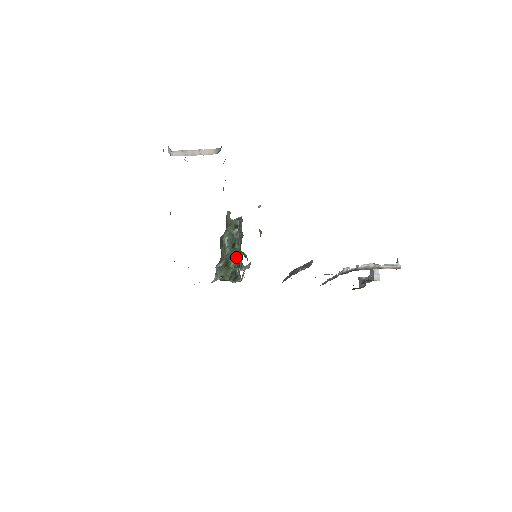
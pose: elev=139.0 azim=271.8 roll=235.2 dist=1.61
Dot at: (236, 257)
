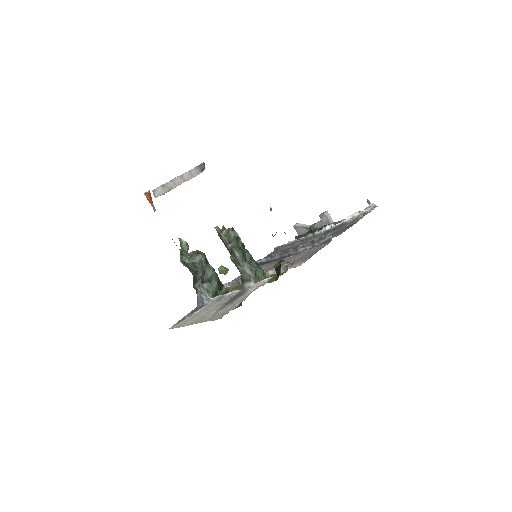
Dot at: (259, 268)
